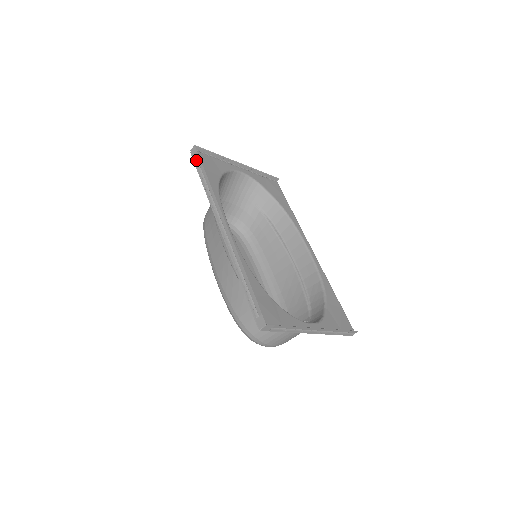
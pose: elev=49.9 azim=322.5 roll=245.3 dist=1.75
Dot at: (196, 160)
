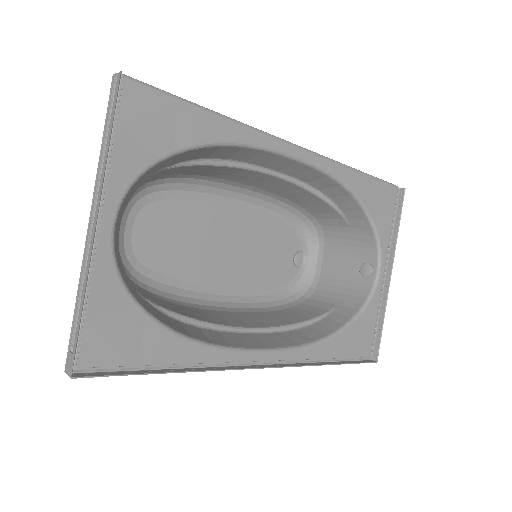
Dot at: (107, 372)
